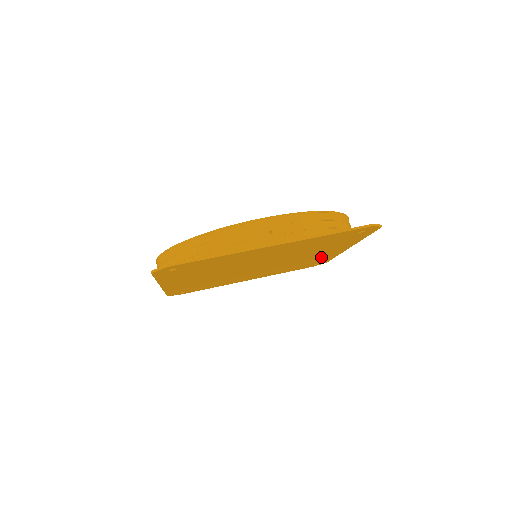
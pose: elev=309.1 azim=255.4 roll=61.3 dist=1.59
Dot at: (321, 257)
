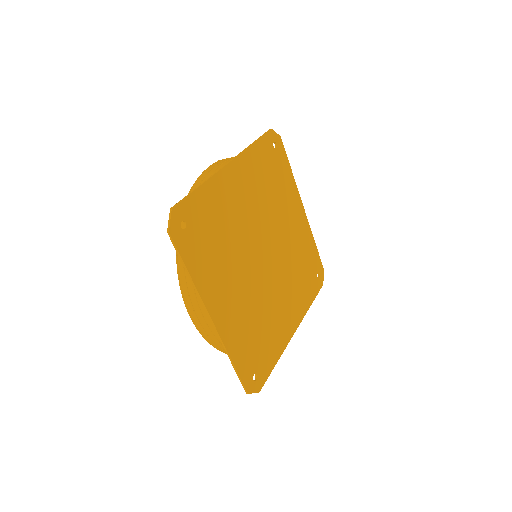
Dot at: (303, 240)
